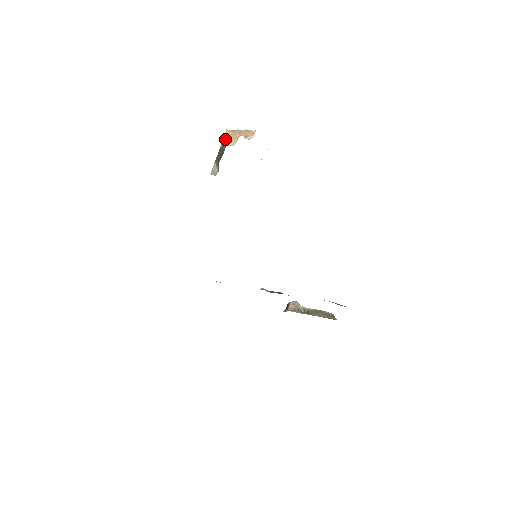
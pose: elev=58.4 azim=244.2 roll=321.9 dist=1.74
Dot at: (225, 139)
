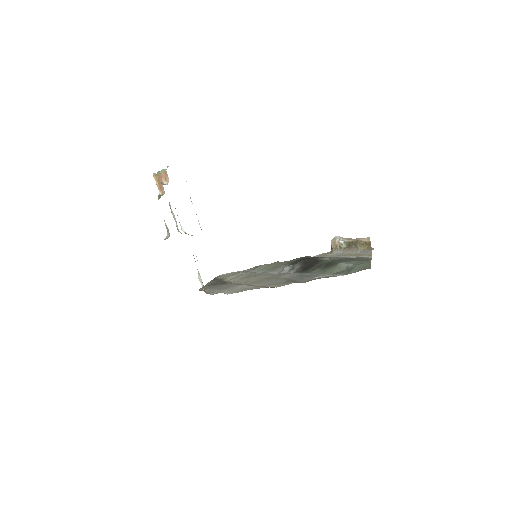
Dot at: (158, 185)
